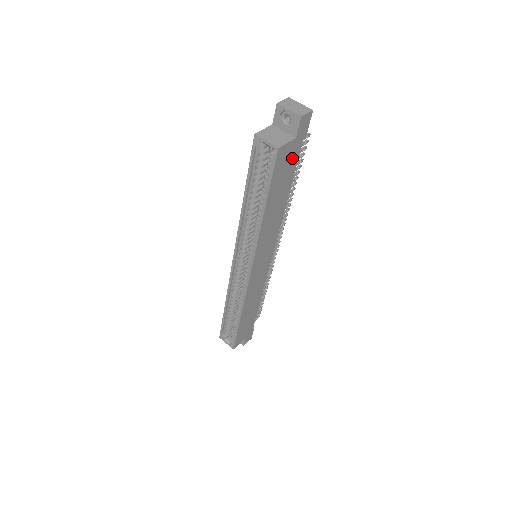
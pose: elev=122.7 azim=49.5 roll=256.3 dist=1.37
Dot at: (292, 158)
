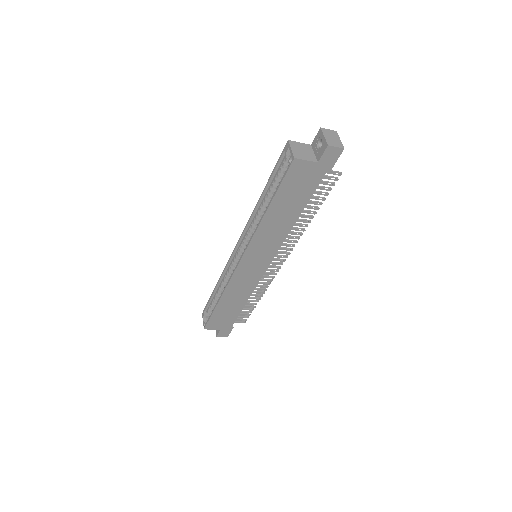
Dot at: (310, 180)
